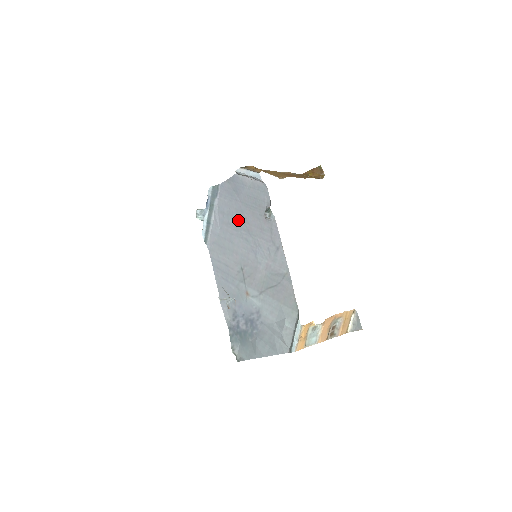
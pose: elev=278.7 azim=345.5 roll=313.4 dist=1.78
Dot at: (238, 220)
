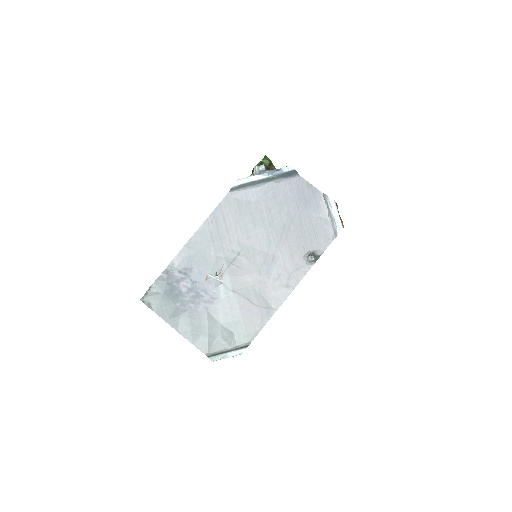
Dot at: (281, 221)
